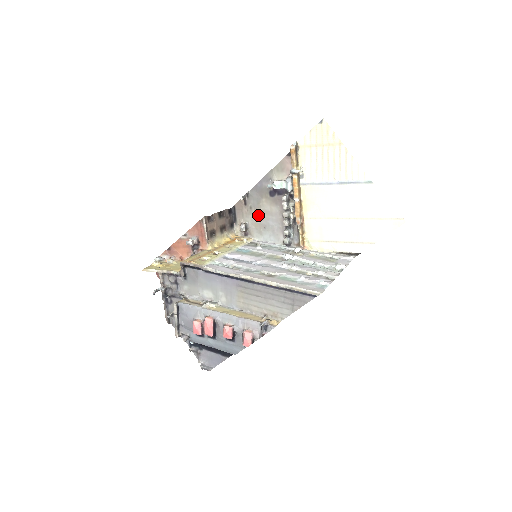
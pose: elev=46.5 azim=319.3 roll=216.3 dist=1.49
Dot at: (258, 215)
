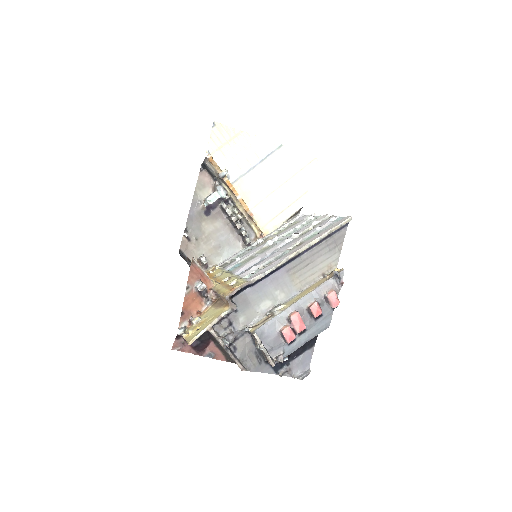
Dot at: (207, 241)
